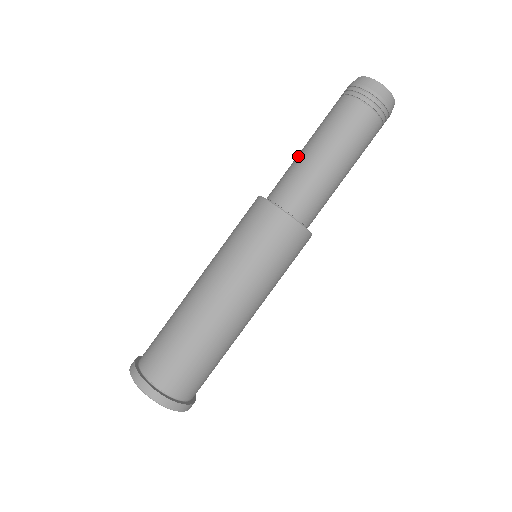
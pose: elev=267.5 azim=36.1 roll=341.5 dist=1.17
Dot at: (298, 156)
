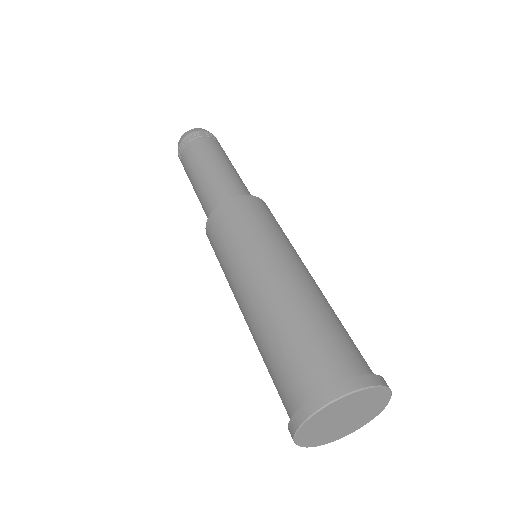
Dot at: (215, 173)
